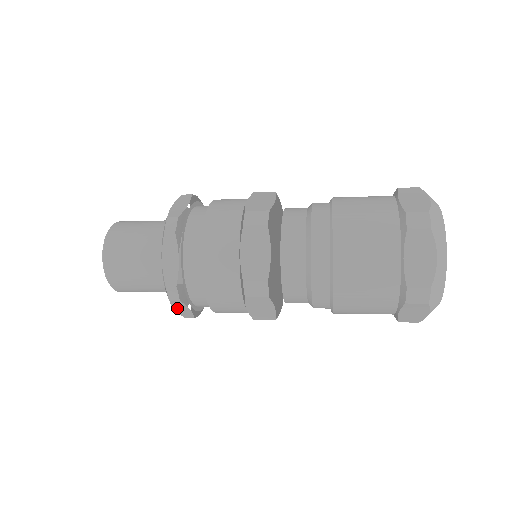
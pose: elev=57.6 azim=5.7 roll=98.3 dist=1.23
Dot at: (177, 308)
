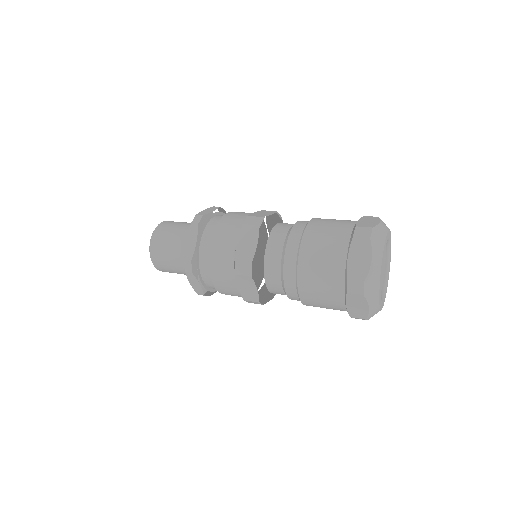
Dot at: occluded
